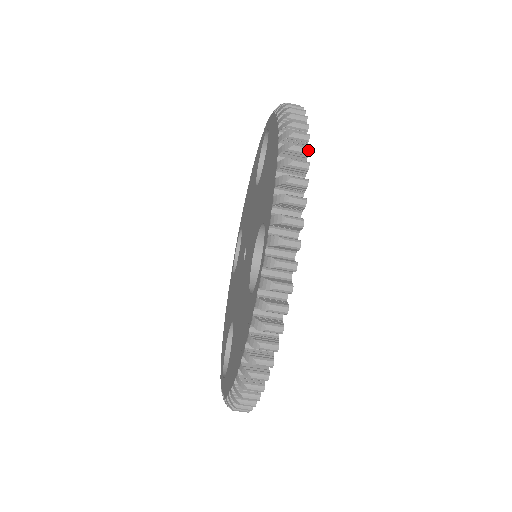
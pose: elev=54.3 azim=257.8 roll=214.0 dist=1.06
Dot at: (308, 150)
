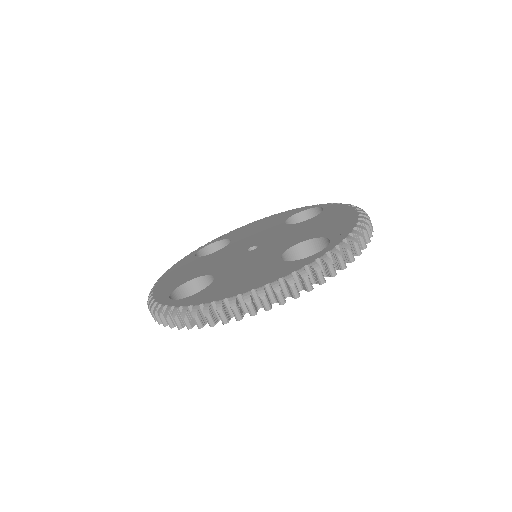
Dot at: (373, 231)
